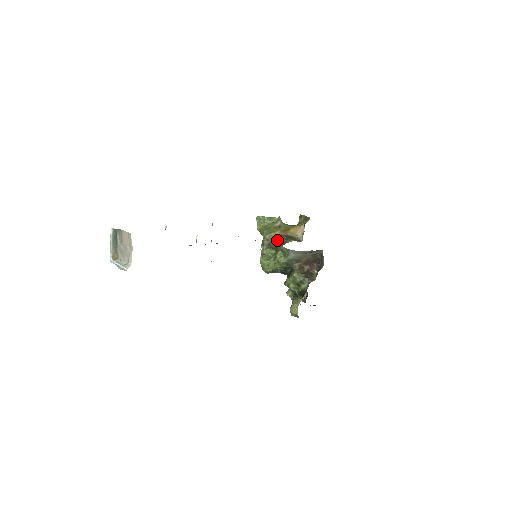
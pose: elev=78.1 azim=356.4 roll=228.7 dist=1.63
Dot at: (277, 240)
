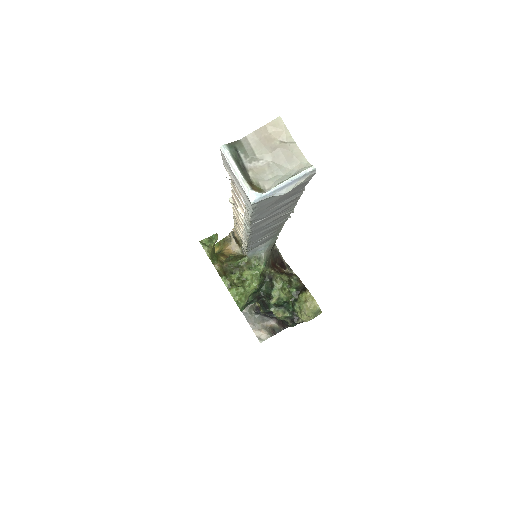
Dot at: (231, 261)
